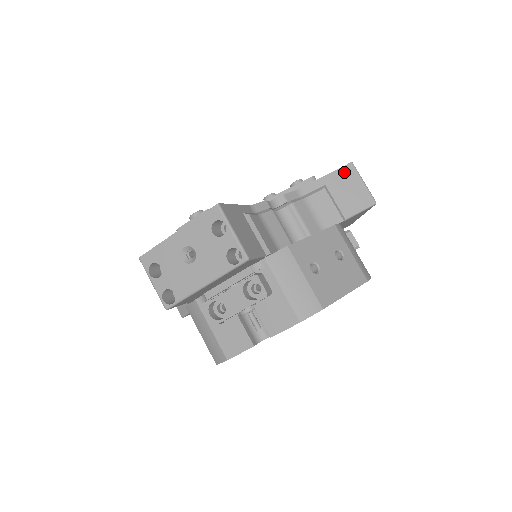
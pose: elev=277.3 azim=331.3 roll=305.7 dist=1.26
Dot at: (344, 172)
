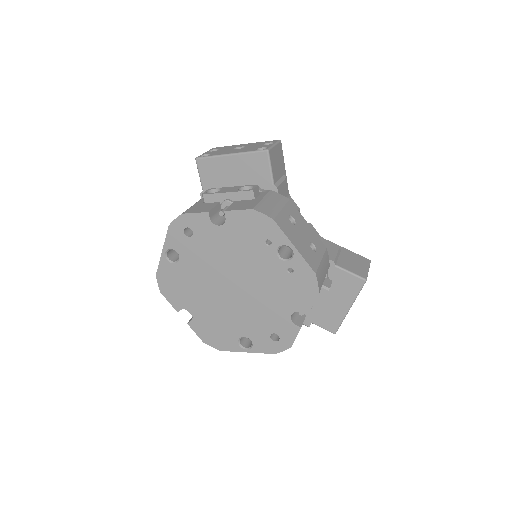
Dot at: (360, 257)
